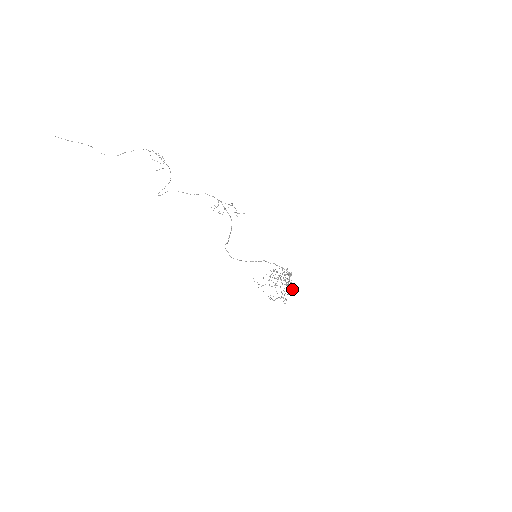
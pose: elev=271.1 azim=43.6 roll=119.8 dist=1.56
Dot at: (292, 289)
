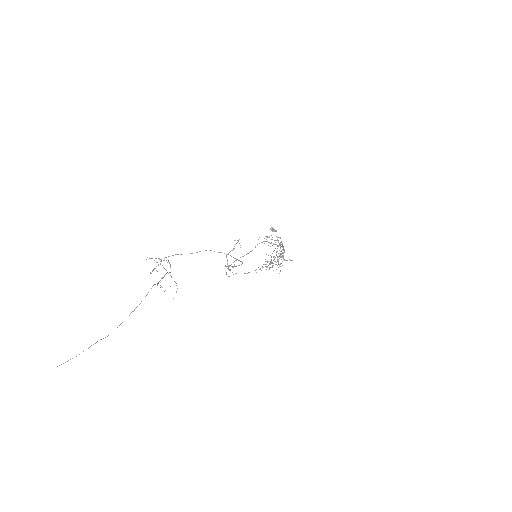
Dot at: (280, 245)
